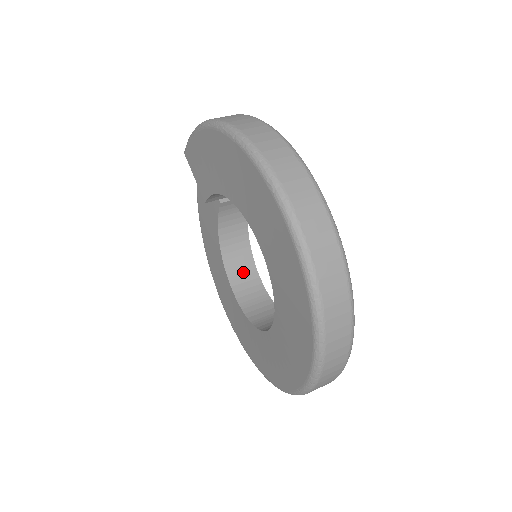
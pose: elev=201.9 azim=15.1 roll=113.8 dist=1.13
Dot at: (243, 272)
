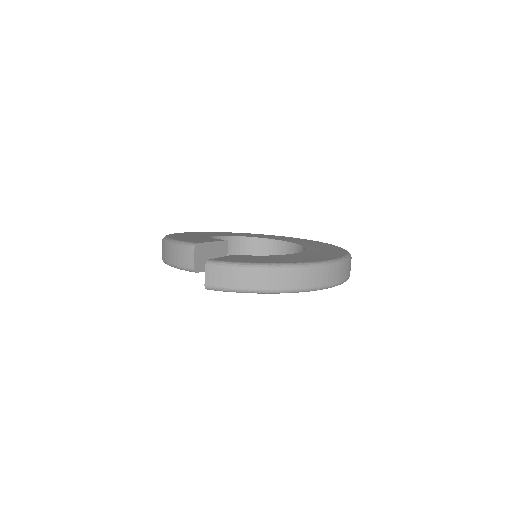
Dot at: occluded
